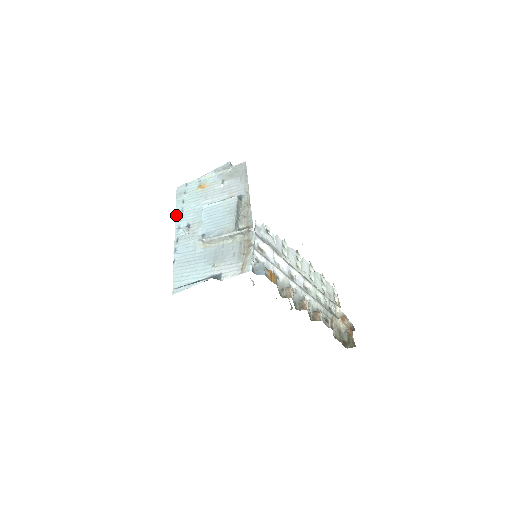
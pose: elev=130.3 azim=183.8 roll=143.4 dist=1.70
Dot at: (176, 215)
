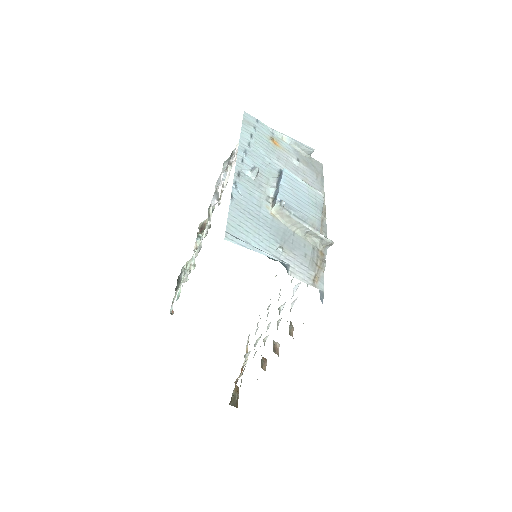
Dot at: (240, 142)
